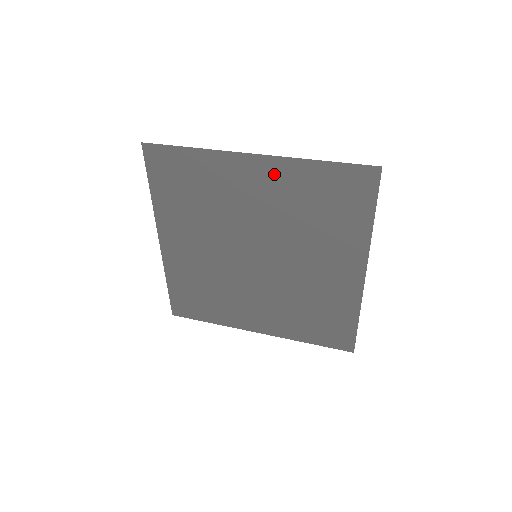
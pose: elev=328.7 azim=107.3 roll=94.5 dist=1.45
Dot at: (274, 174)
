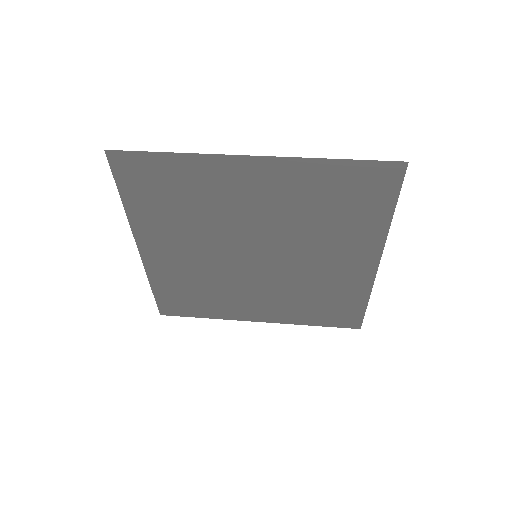
Dot at: (278, 176)
